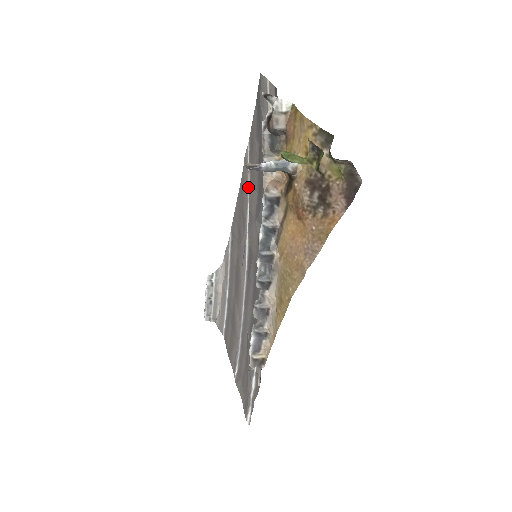
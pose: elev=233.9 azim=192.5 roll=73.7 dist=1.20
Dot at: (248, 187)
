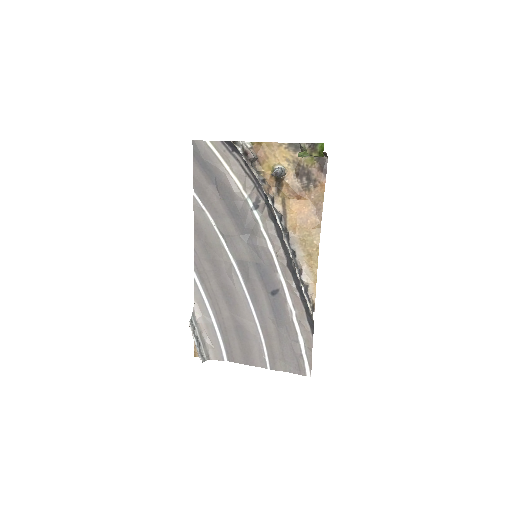
Dot at: (212, 222)
